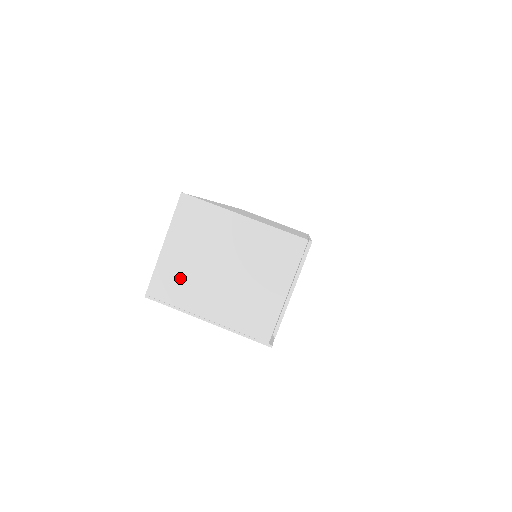
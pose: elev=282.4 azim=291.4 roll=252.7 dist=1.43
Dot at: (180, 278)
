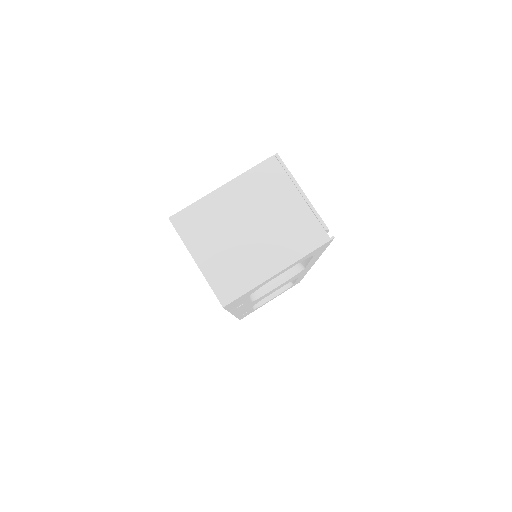
Dot at: (230, 268)
